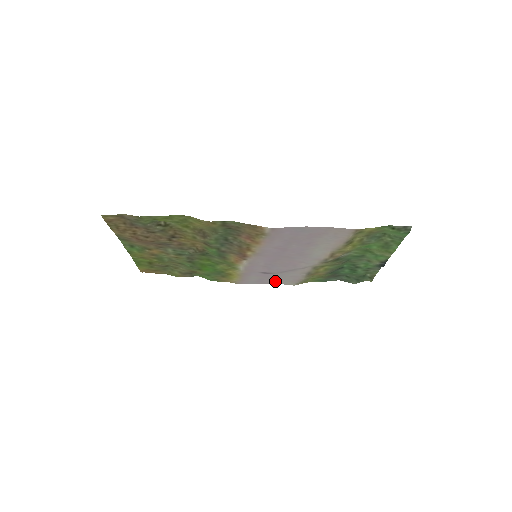
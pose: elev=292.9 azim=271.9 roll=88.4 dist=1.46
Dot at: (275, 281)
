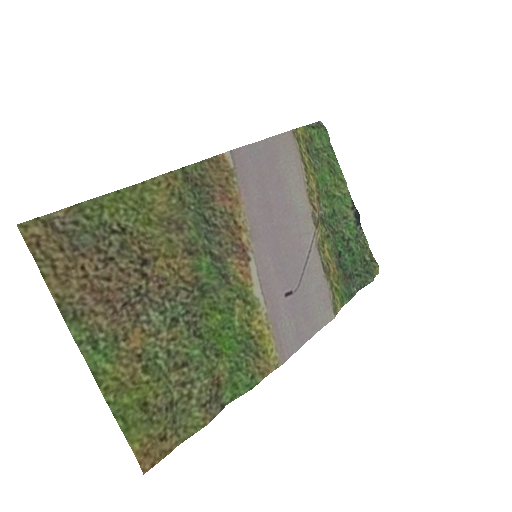
Dot at: (312, 324)
